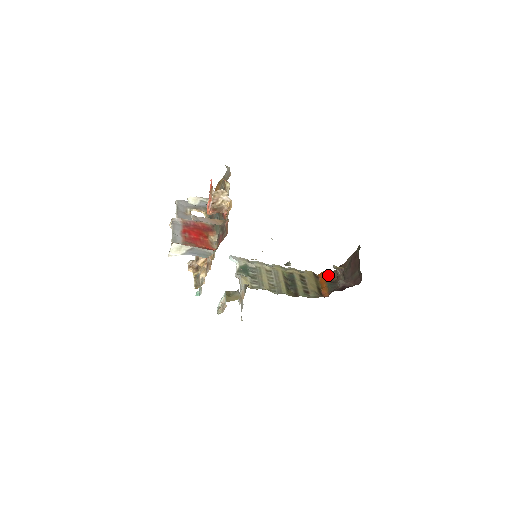
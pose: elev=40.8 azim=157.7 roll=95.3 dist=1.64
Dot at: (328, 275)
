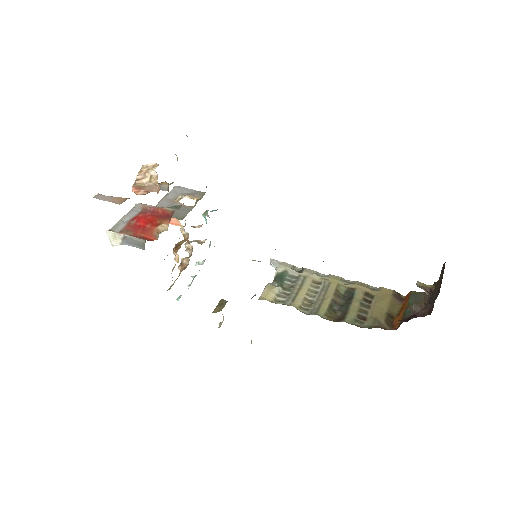
Dot at: (415, 297)
